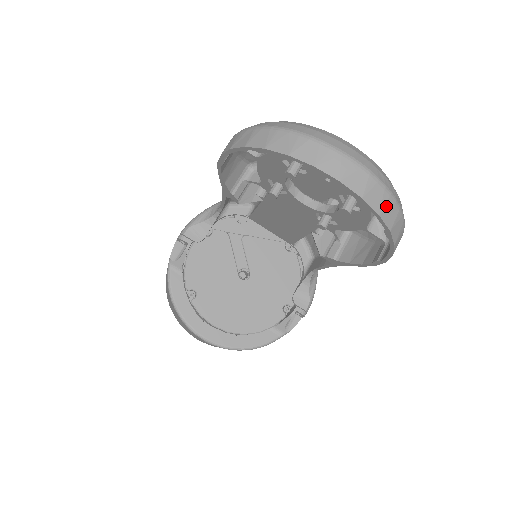
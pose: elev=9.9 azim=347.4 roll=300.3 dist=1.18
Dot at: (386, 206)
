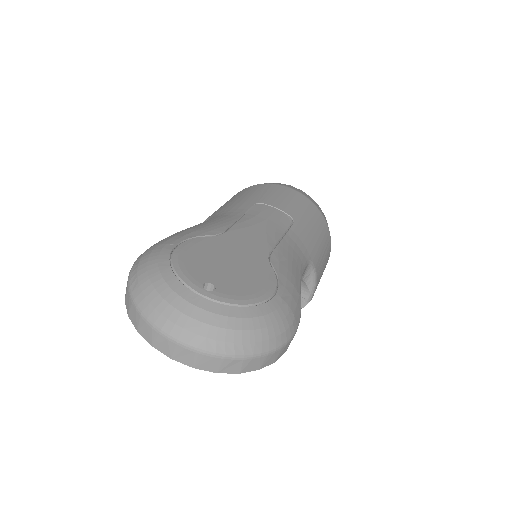
Dot at: (223, 365)
